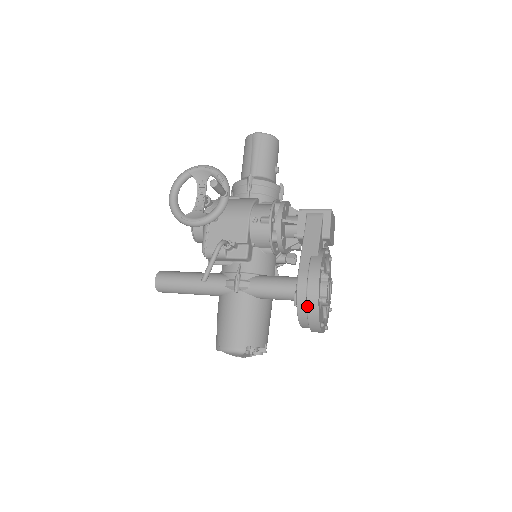
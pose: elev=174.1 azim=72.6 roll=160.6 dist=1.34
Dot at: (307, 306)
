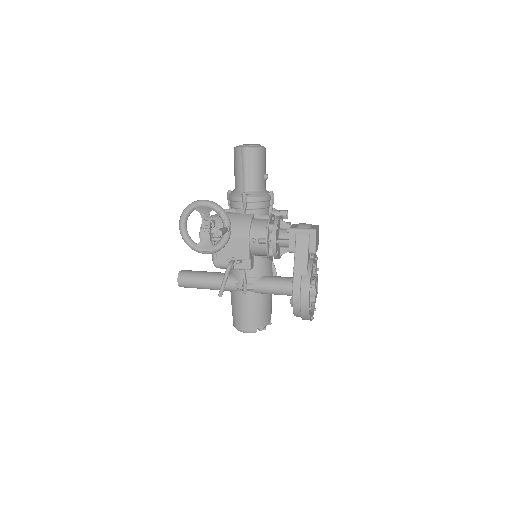
Dot at: (301, 313)
